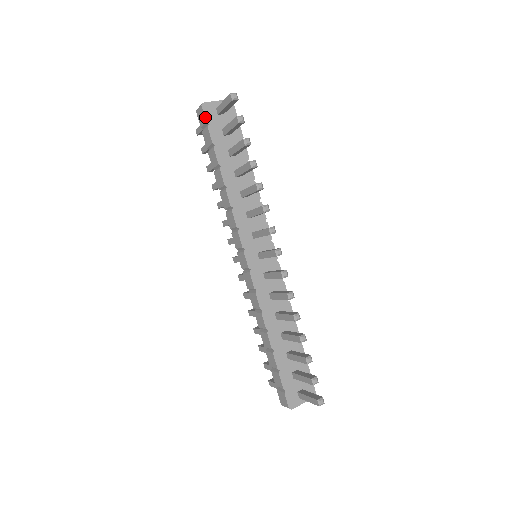
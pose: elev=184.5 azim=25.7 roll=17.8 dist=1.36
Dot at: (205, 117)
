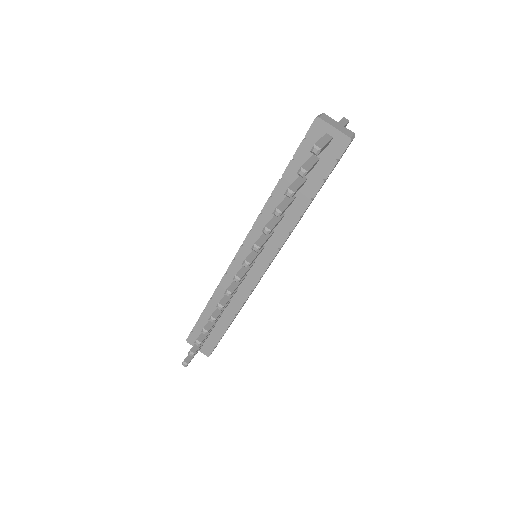
Dot at: (308, 131)
